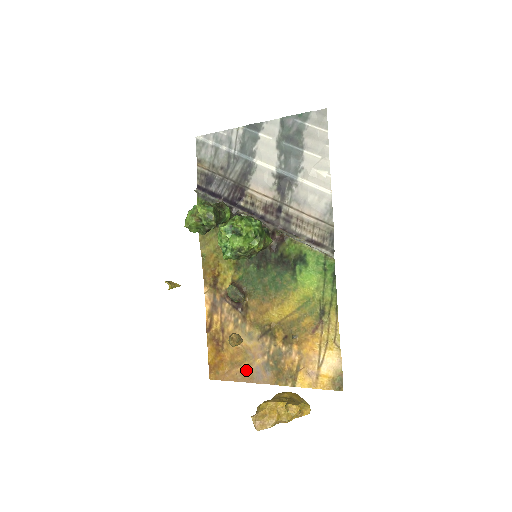
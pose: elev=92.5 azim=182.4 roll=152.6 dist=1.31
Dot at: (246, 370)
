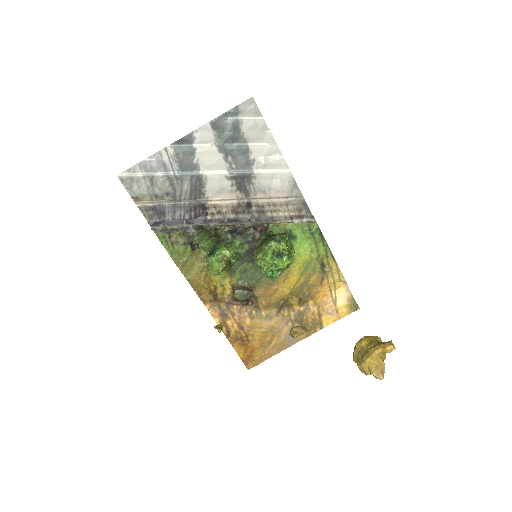
Dot at: (278, 343)
